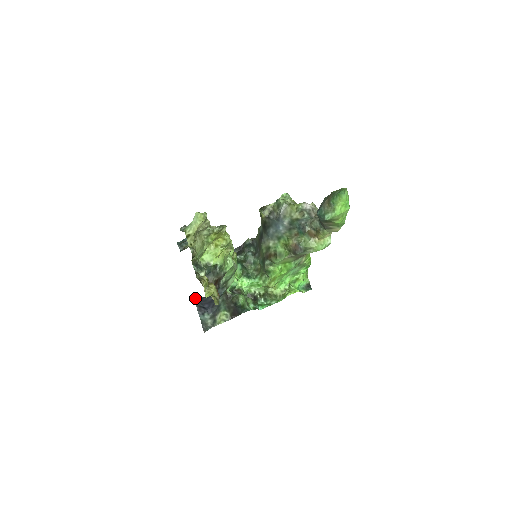
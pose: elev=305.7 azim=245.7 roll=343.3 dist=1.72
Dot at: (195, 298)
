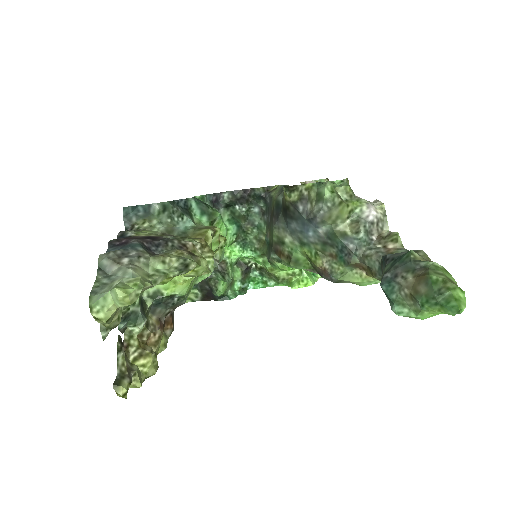
Dot at: occluded
